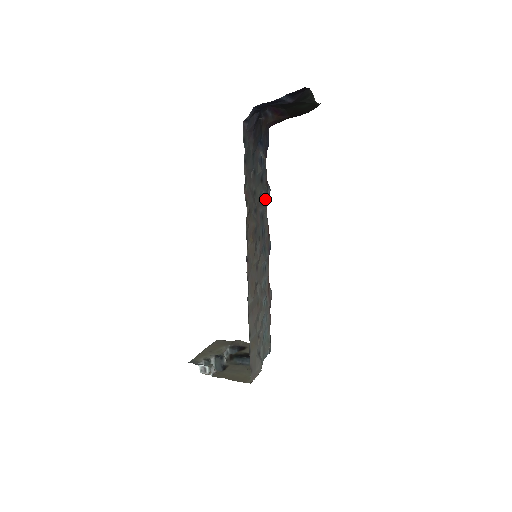
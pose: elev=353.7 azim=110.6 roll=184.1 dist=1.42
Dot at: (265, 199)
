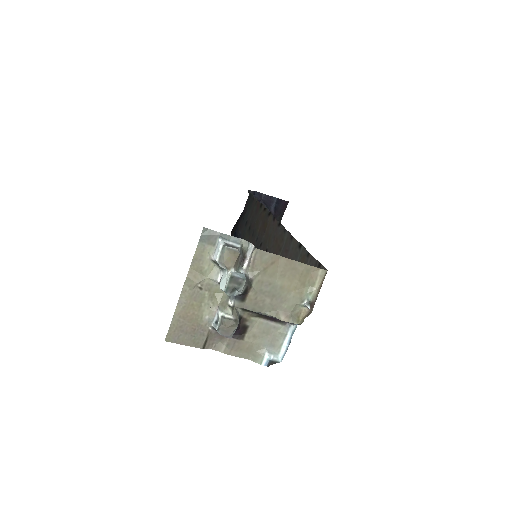
Dot at: occluded
